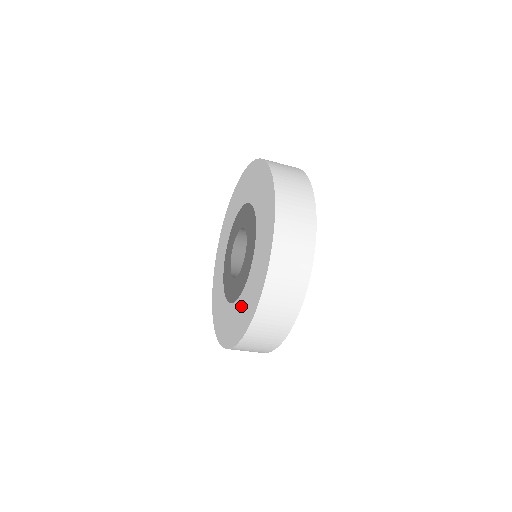
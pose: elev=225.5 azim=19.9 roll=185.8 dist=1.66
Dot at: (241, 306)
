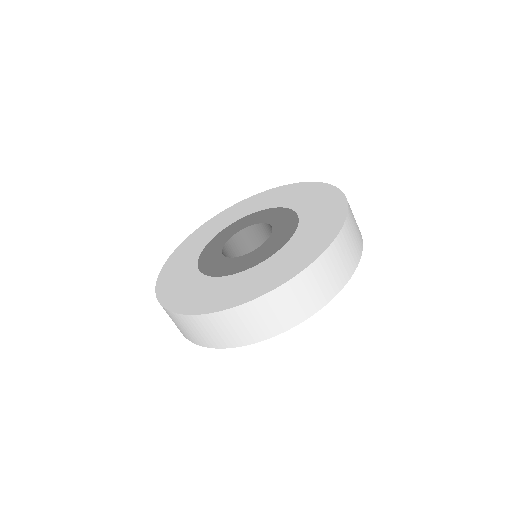
Dot at: (252, 276)
